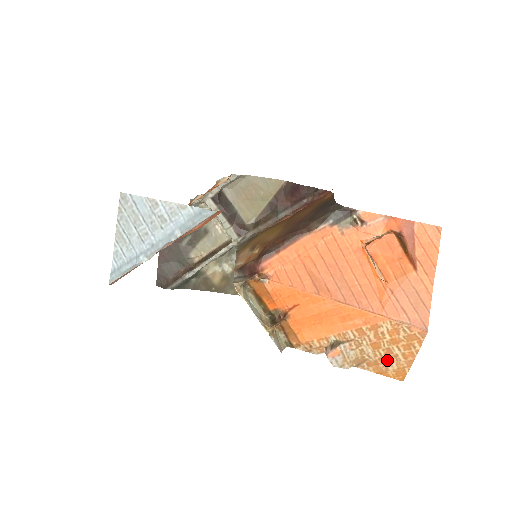
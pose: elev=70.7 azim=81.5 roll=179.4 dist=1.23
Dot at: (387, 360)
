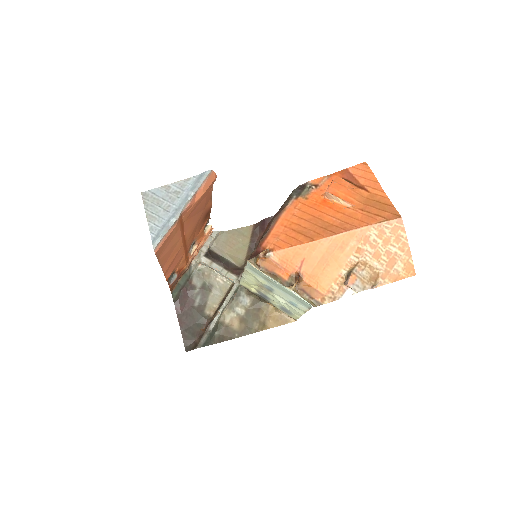
Dot at: (392, 263)
